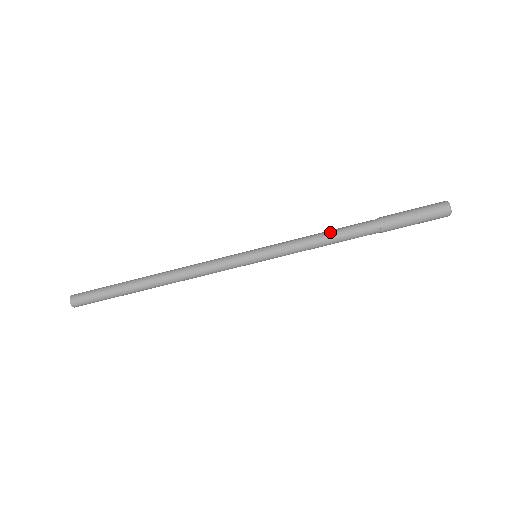
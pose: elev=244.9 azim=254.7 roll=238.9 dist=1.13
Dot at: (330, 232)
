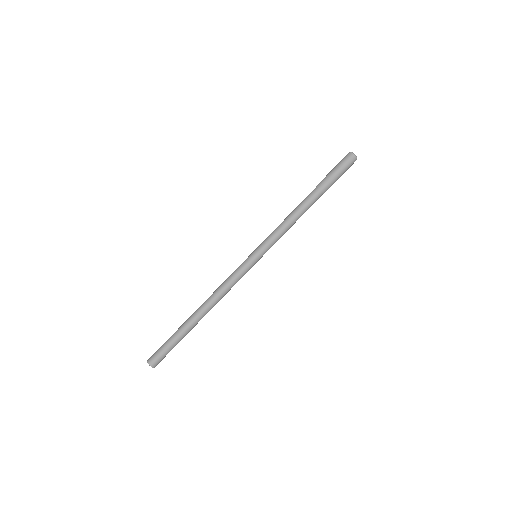
Dot at: occluded
